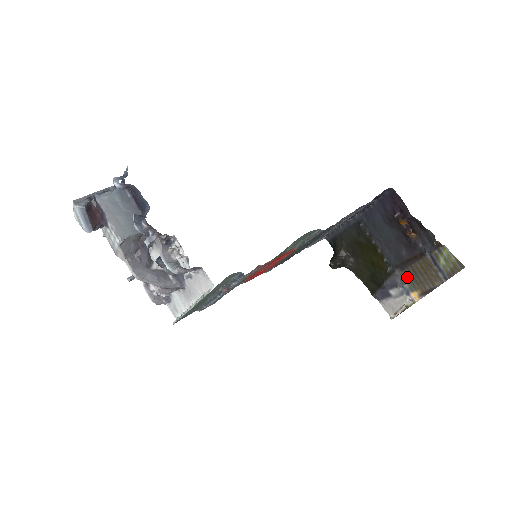
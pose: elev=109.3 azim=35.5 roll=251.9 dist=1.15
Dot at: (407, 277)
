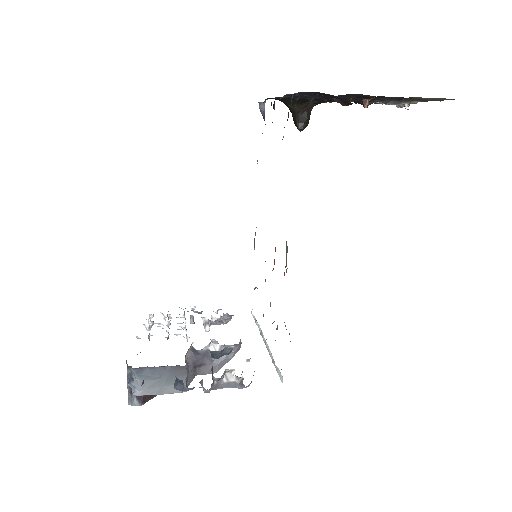
Dot at: occluded
